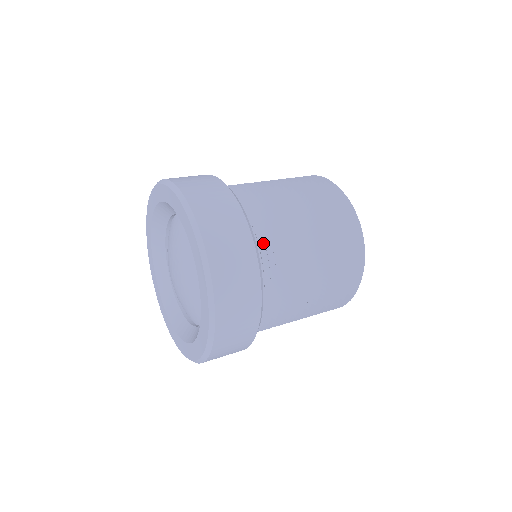
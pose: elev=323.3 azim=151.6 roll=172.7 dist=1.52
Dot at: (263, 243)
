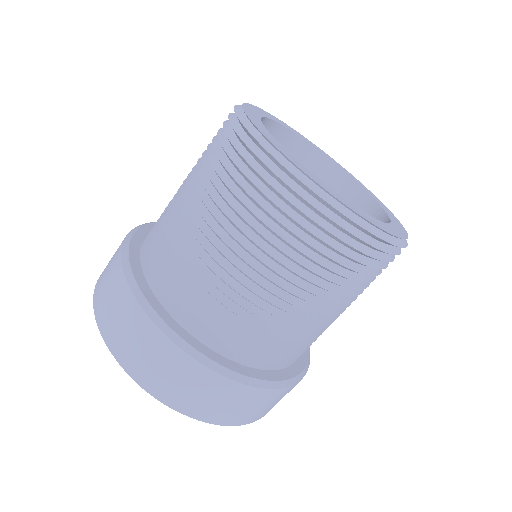
Dot at: (195, 316)
